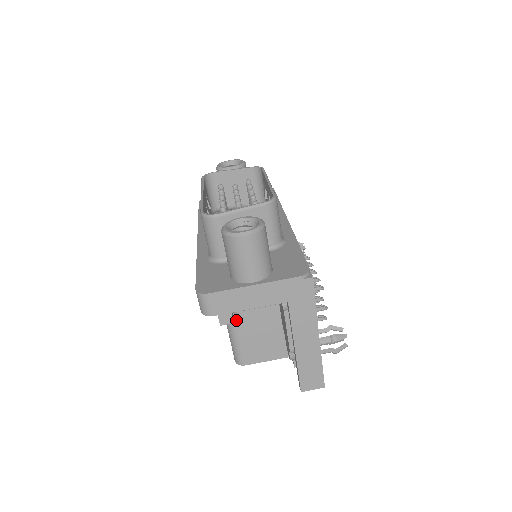
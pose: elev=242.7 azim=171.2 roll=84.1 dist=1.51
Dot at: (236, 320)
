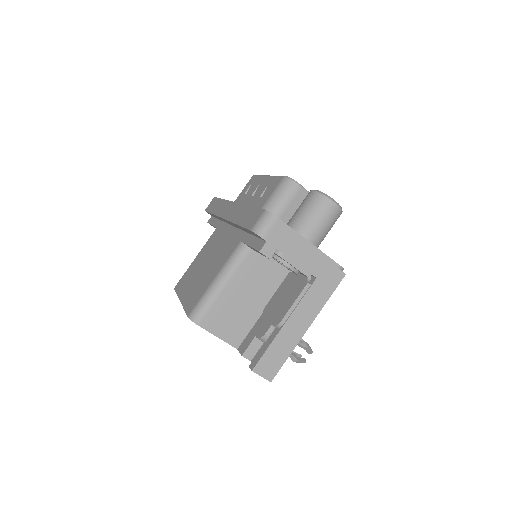
Dot at: (233, 277)
